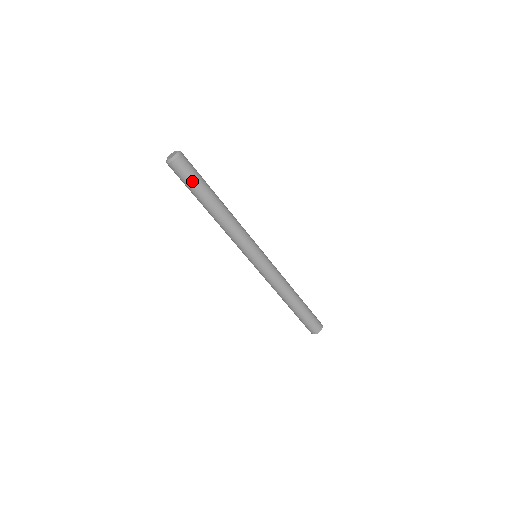
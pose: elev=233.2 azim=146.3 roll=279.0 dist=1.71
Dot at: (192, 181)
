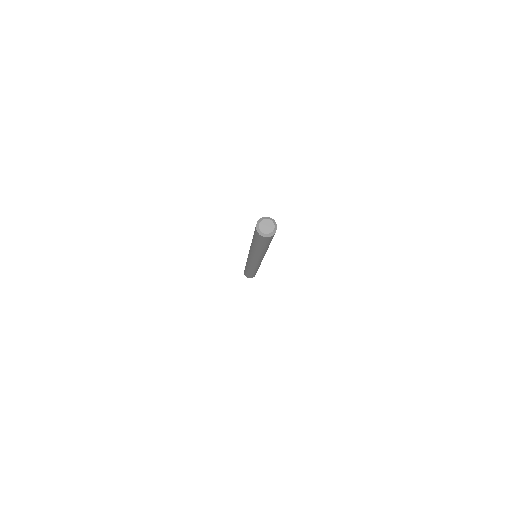
Dot at: (269, 242)
